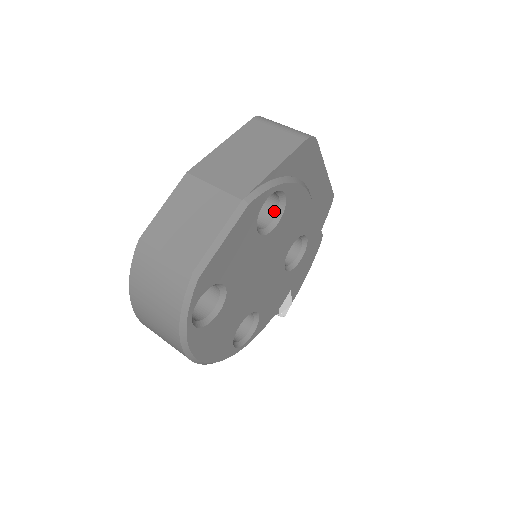
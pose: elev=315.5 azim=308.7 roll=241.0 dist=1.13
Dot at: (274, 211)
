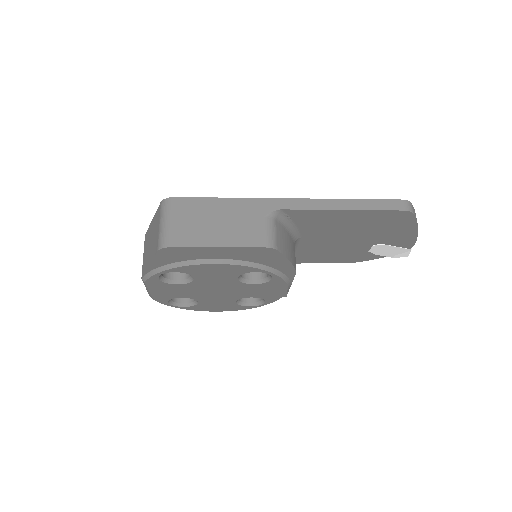
Dot at: occluded
